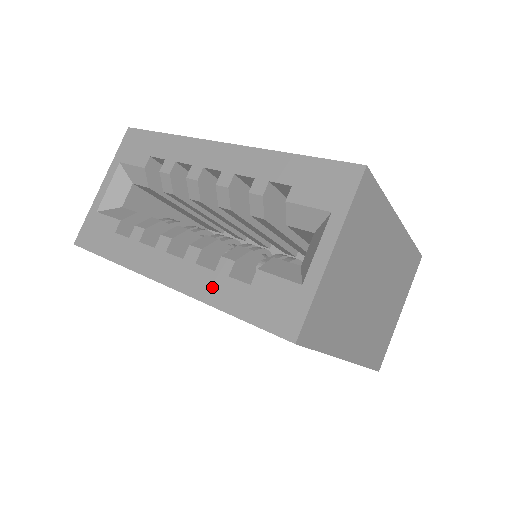
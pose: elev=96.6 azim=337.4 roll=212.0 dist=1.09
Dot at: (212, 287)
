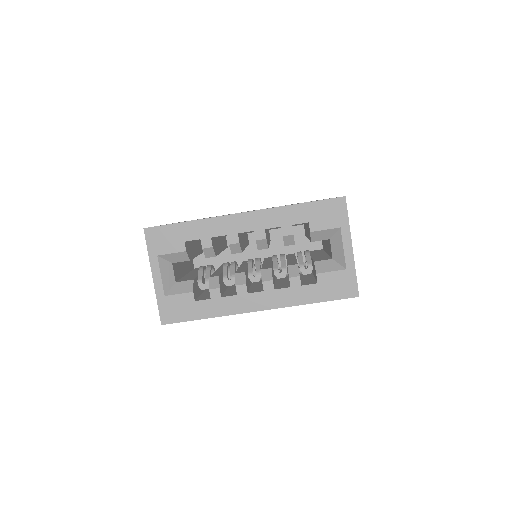
Dot at: (295, 296)
